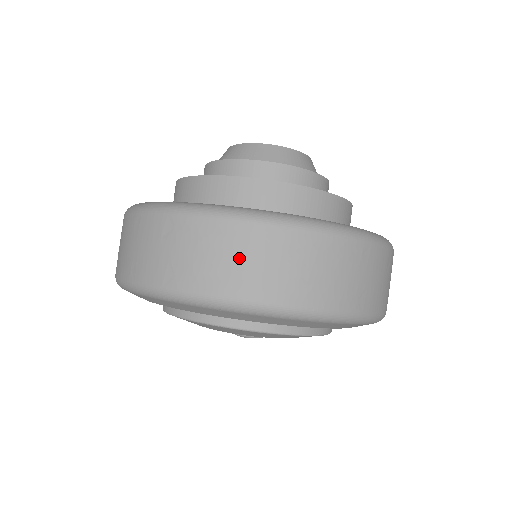
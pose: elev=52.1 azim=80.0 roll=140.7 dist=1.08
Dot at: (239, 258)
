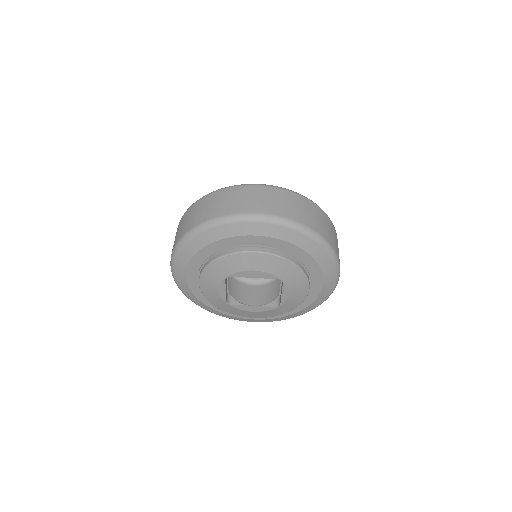
Dot at: (240, 198)
